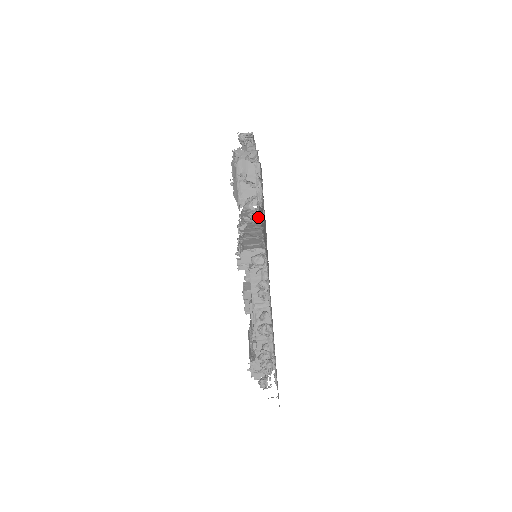
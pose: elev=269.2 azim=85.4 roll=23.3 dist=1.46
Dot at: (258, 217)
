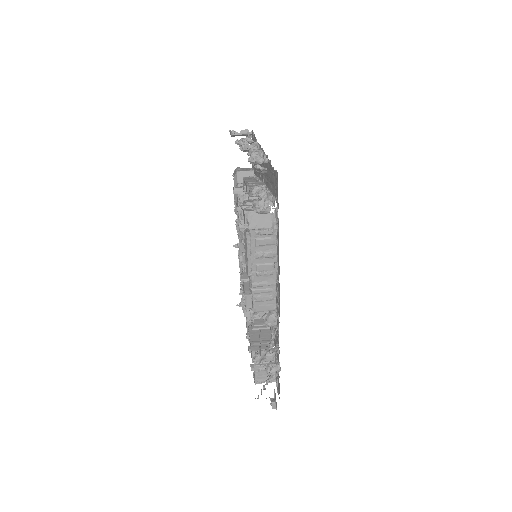
Dot at: occluded
